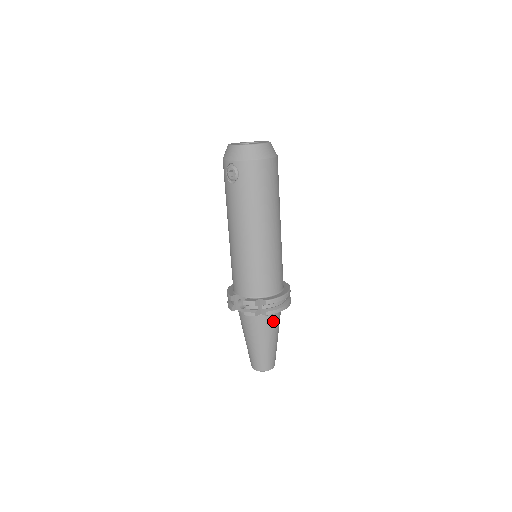
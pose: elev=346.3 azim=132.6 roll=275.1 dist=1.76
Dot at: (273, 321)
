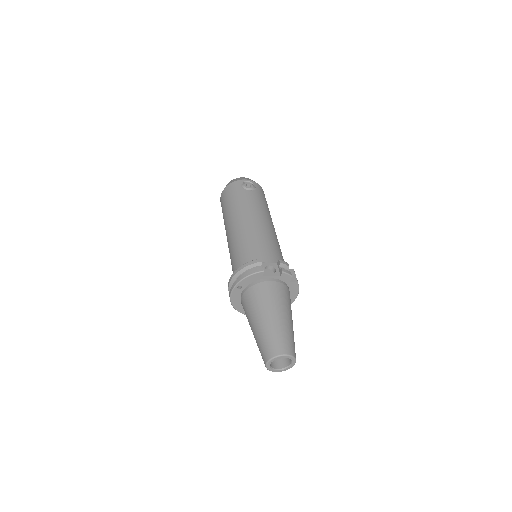
Dot at: occluded
